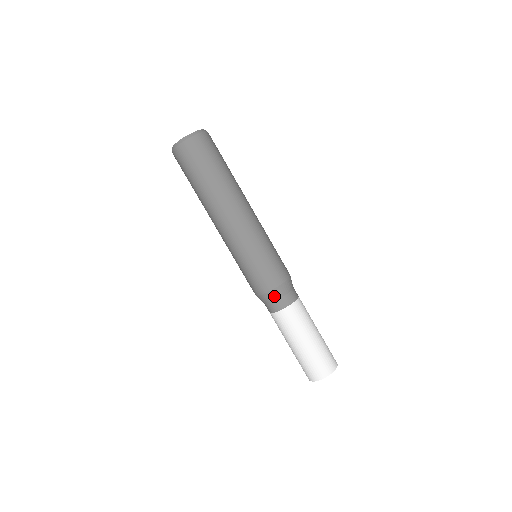
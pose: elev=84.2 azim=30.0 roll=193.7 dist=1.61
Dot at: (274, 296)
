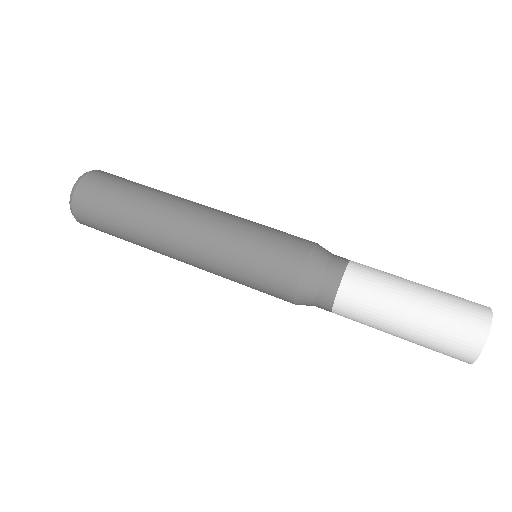
Dot at: (316, 268)
